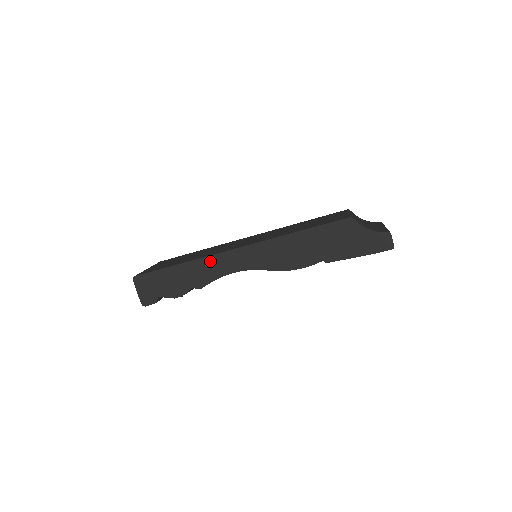
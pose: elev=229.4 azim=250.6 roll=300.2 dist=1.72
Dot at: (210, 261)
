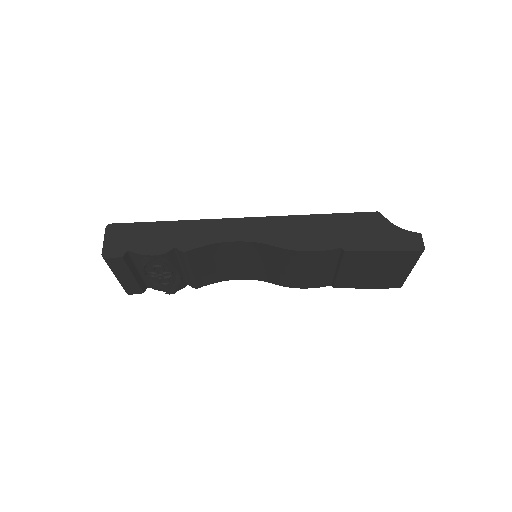
Dot at: (208, 224)
